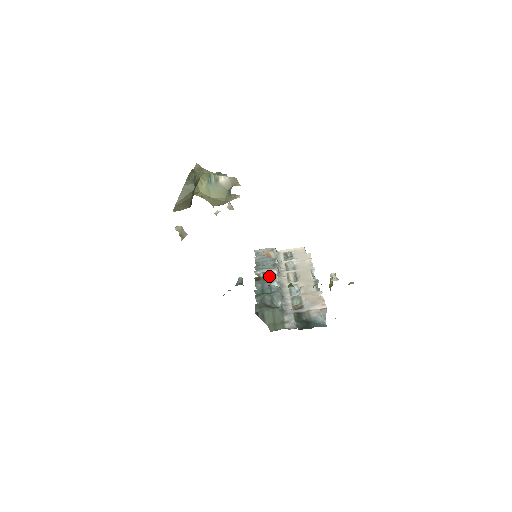
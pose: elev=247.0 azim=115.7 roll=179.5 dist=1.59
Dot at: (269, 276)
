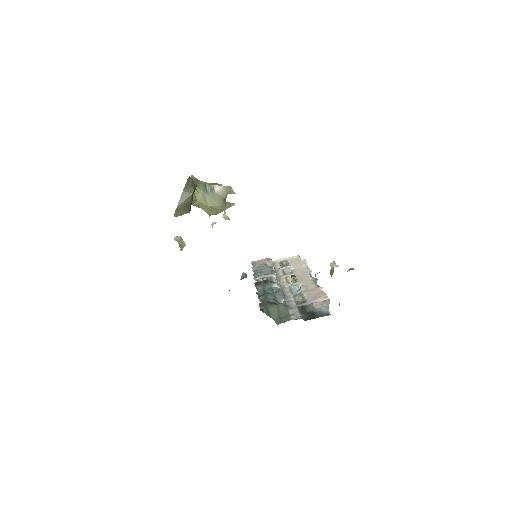
Dot at: (269, 280)
